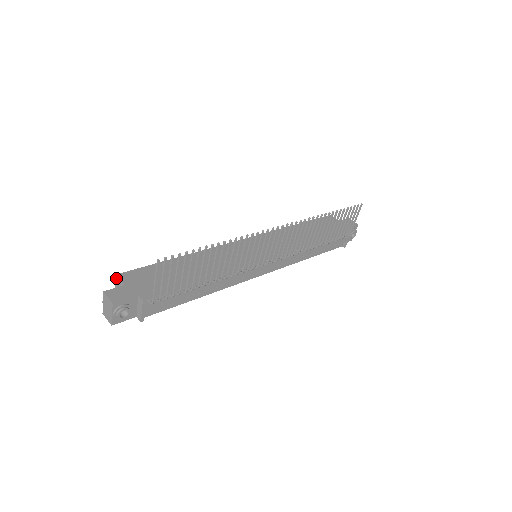
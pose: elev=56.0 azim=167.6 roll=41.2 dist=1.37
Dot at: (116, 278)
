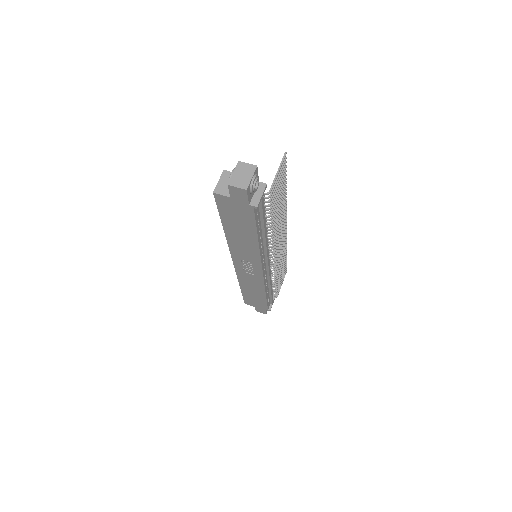
Dot at: (223, 173)
